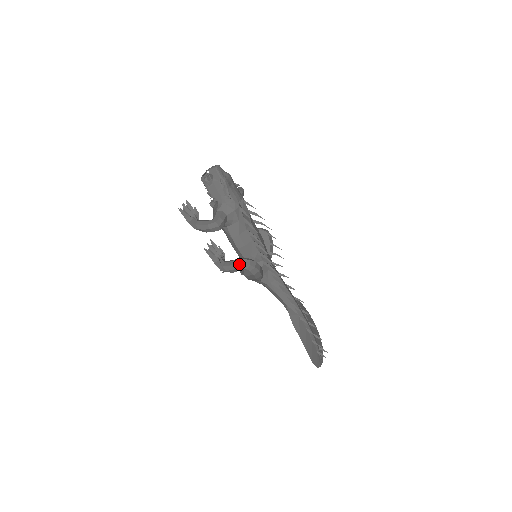
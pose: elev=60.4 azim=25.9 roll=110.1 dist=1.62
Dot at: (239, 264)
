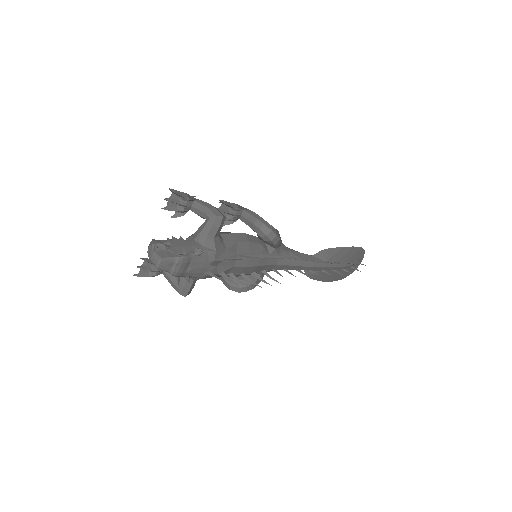
Dot at: occluded
